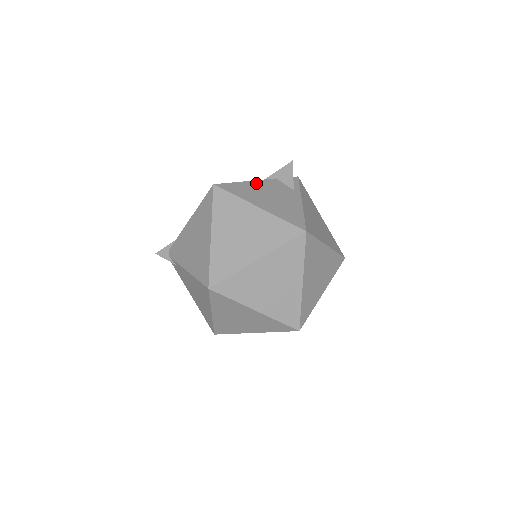
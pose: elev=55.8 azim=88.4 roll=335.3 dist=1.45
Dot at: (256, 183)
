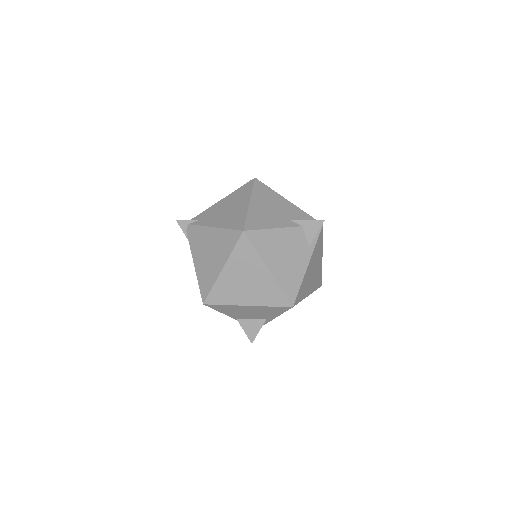
Dot at: (281, 233)
